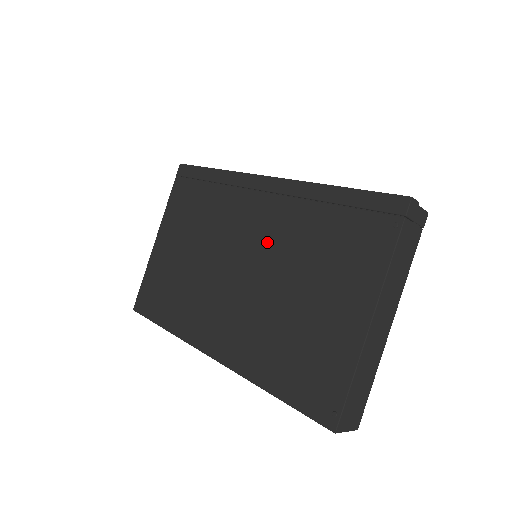
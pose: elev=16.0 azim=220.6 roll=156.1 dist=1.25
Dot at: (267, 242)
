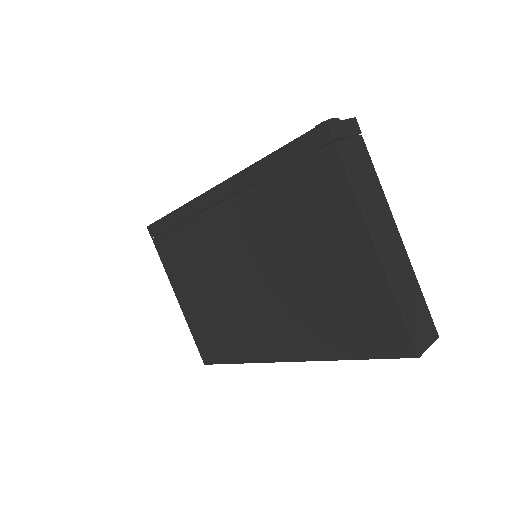
Dot at: (253, 241)
